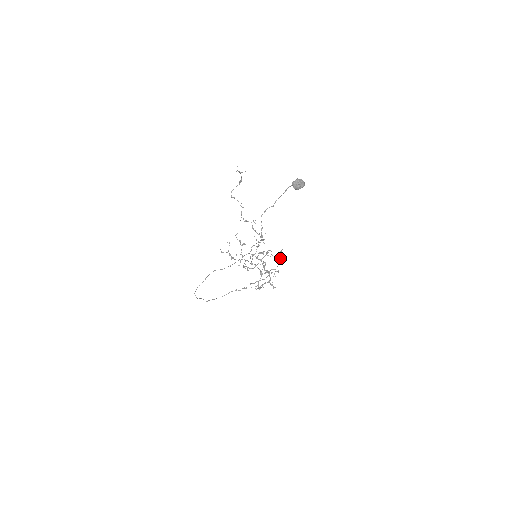
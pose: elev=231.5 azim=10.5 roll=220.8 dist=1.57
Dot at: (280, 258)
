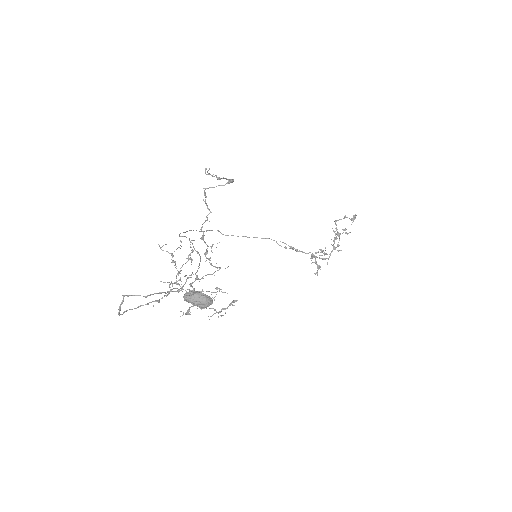
Dot at: (226, 308)
